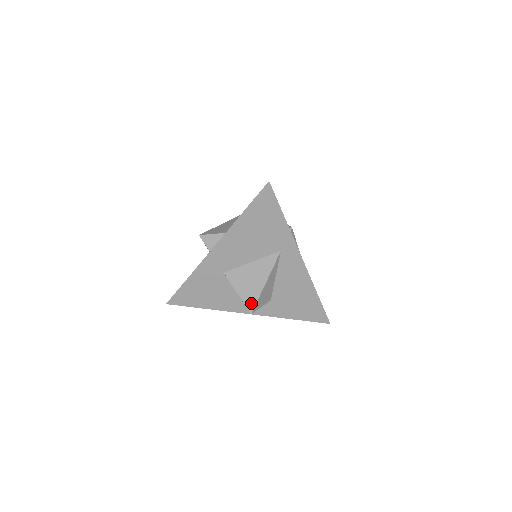
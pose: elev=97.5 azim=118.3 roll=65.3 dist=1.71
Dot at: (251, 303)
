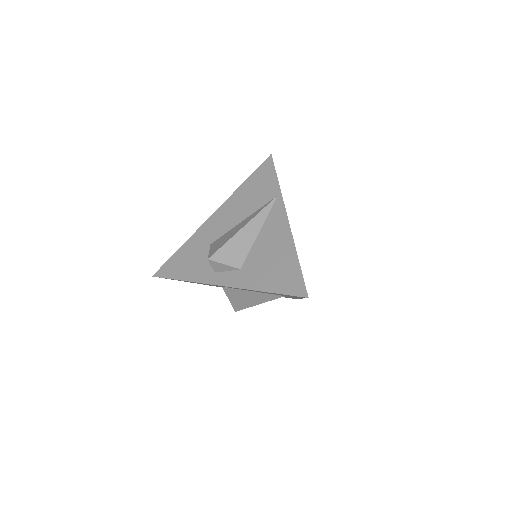
Dot at: (239, 308)
